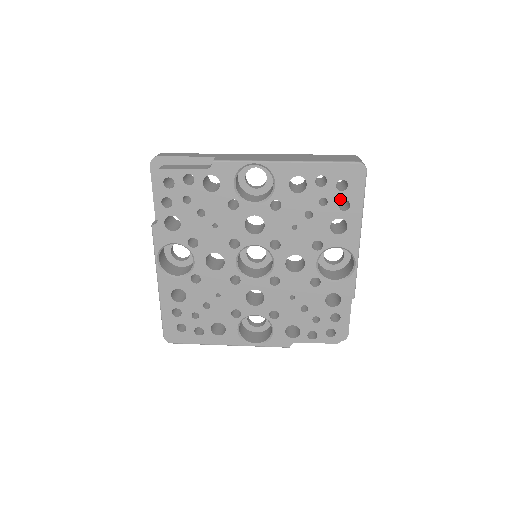
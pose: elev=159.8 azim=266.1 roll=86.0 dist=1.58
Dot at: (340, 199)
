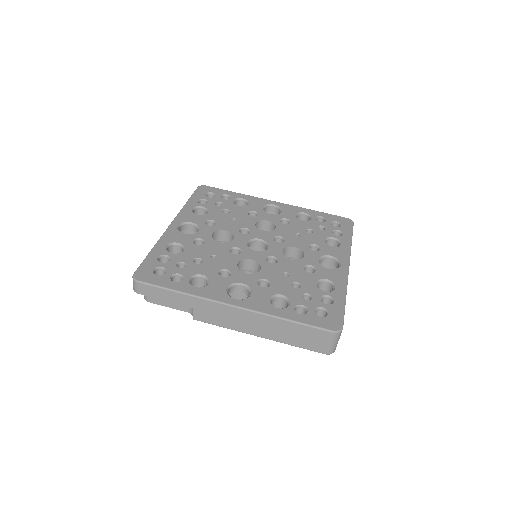
Dot at: occluded
